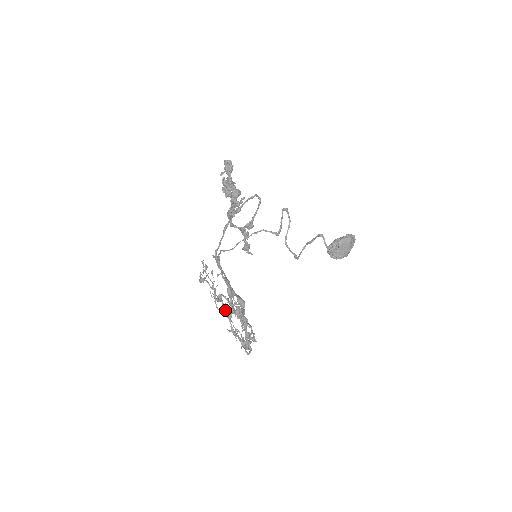
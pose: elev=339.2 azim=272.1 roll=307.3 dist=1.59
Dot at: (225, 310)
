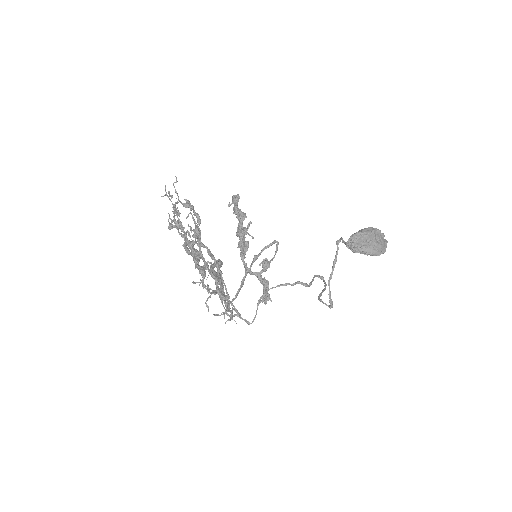
Dot at: (174, 208)
